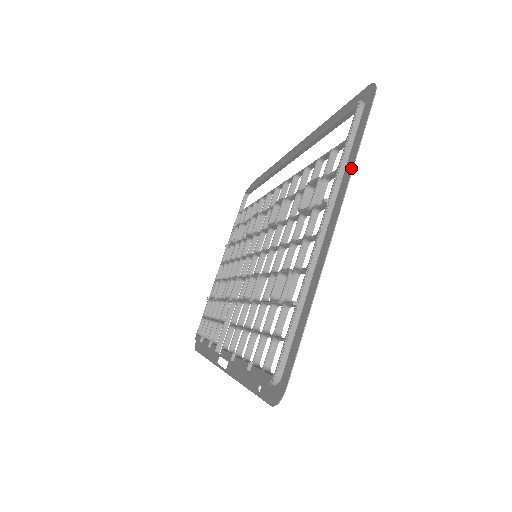
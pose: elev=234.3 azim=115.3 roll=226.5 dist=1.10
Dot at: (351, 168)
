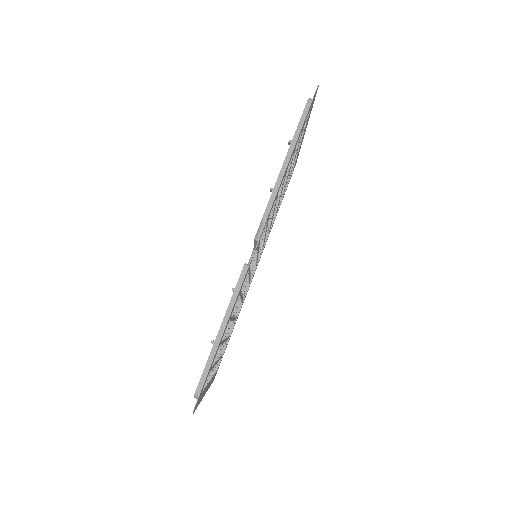
Dot at: (300, 148)
